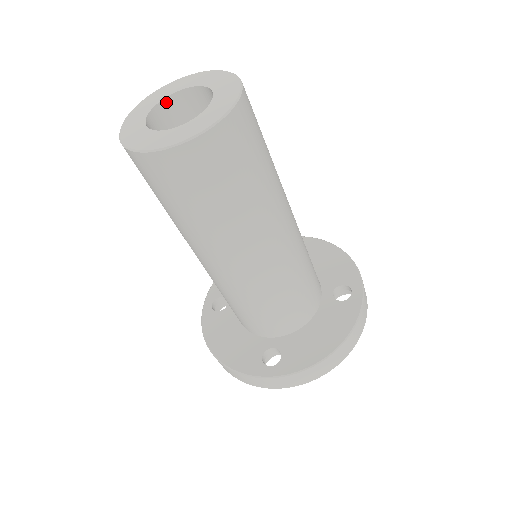
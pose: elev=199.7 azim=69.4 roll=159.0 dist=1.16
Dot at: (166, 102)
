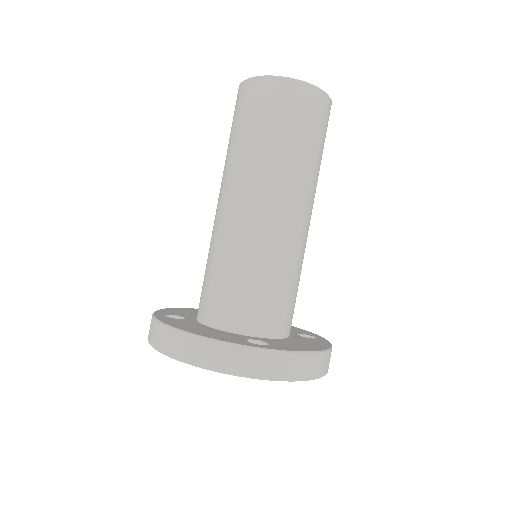
Dot at: occluded
